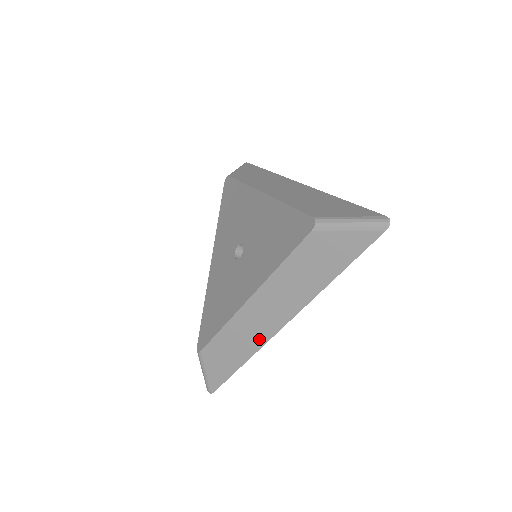
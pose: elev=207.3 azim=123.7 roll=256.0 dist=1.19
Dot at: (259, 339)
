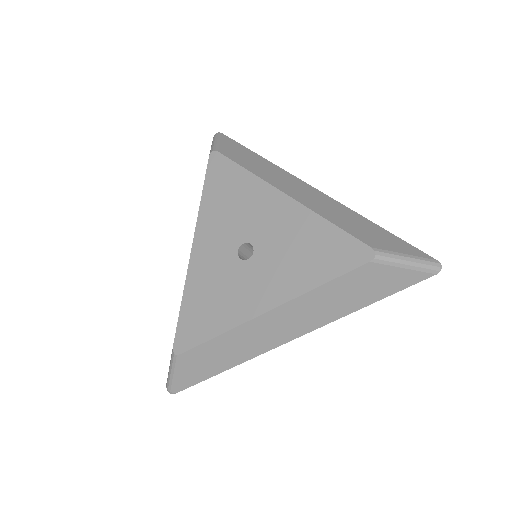
Dot at: (260, 348)
